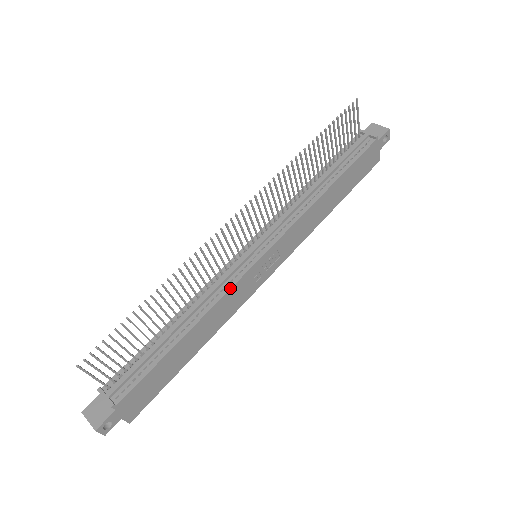
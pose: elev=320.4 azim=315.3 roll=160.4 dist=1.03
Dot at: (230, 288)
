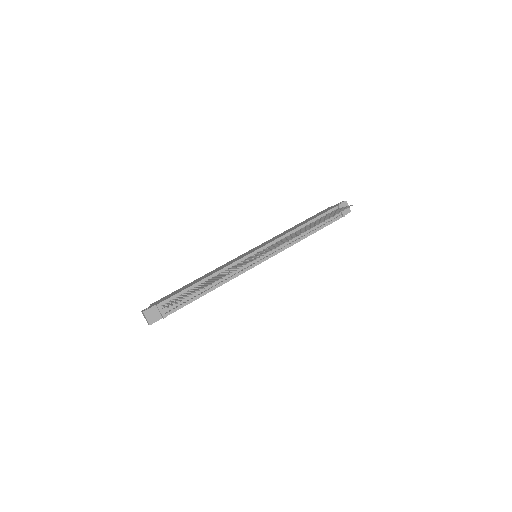
Dot at: occluded
